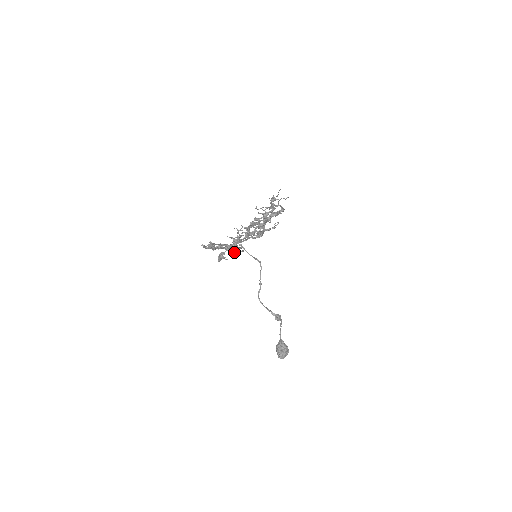
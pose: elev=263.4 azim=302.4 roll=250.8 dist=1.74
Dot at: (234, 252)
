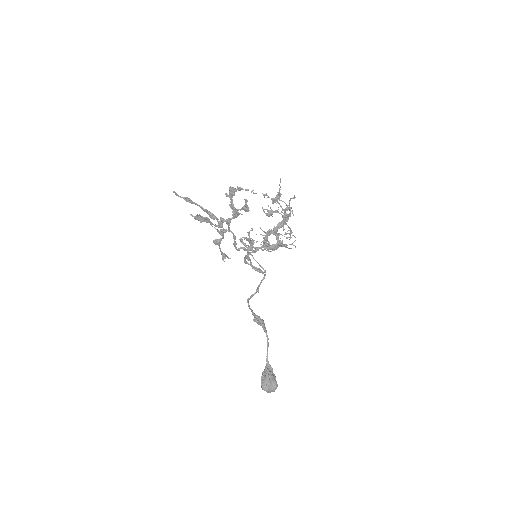
Dot at: occluded
